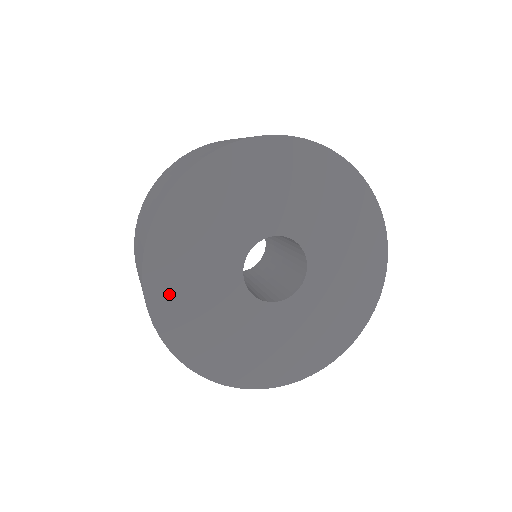
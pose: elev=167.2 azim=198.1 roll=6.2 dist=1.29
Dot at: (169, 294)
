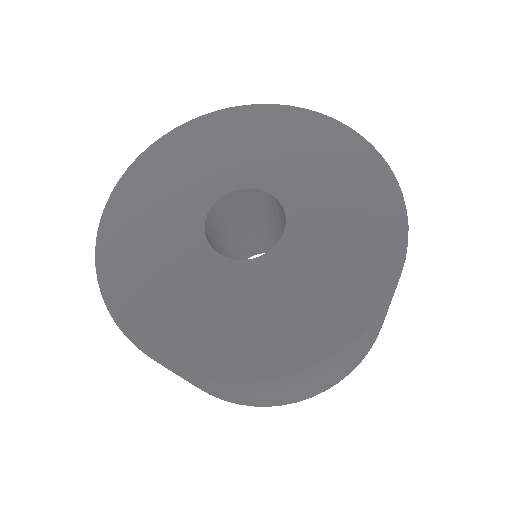
Dot at: (186, 342)
